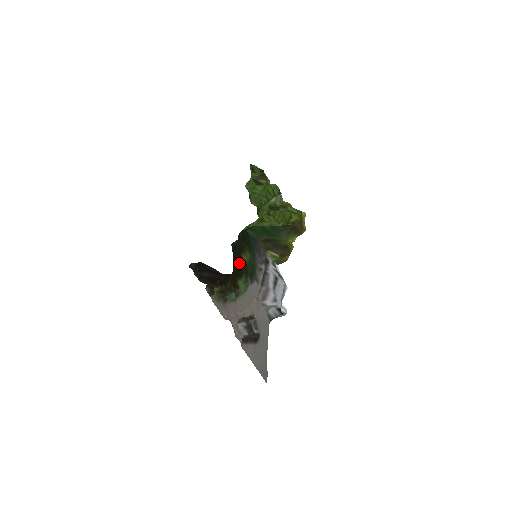
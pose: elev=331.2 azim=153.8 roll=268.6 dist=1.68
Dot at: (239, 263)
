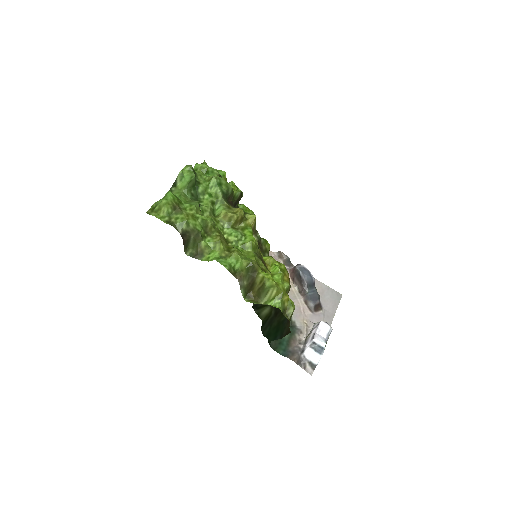
Dot at: occluded
